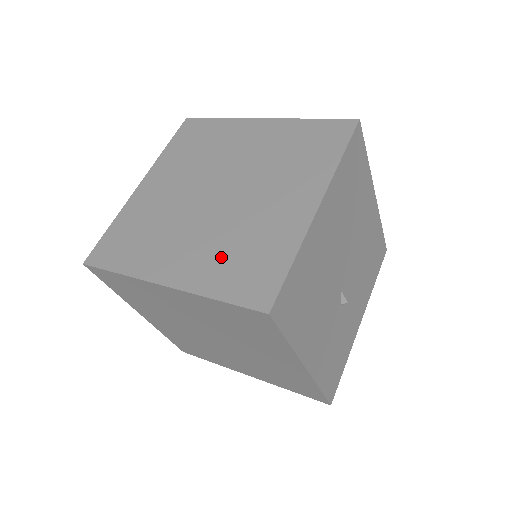
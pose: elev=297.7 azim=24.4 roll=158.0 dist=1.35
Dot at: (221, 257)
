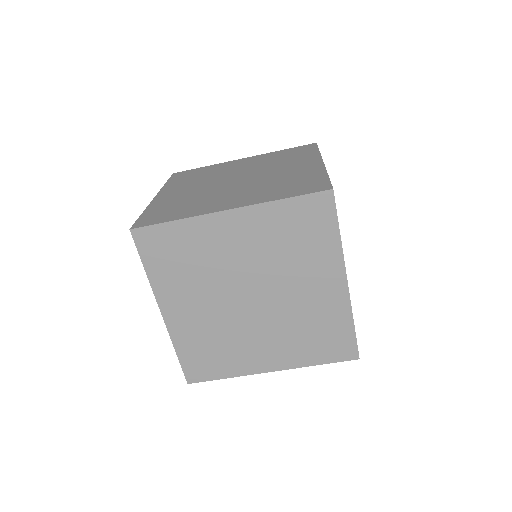
Dot at: (269, 190)
